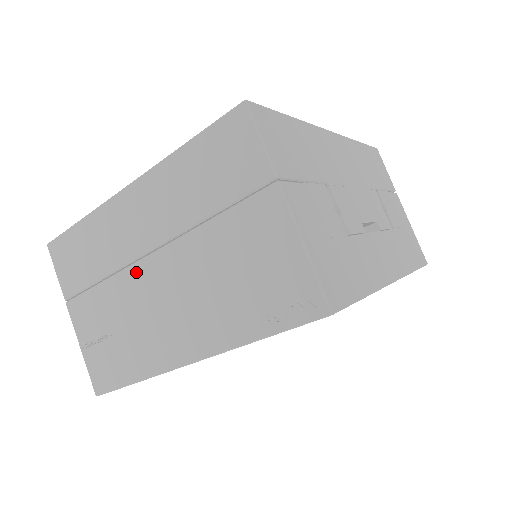
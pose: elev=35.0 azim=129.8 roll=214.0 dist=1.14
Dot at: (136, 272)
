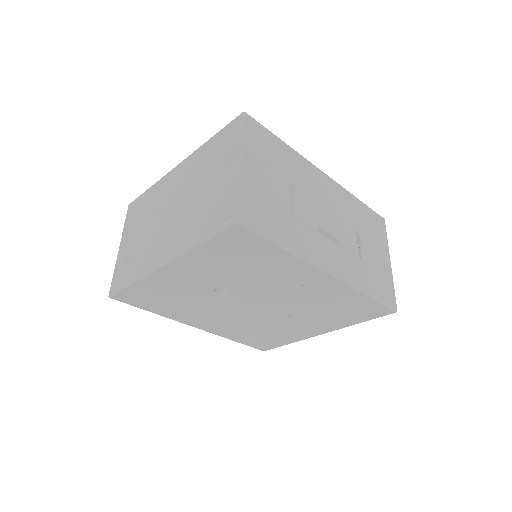
Dot at: (161, 213)
